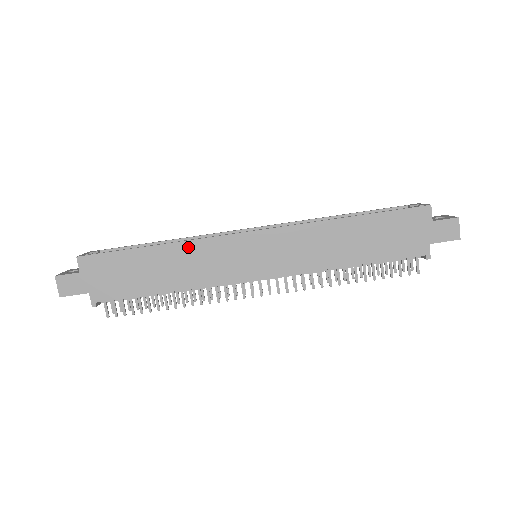
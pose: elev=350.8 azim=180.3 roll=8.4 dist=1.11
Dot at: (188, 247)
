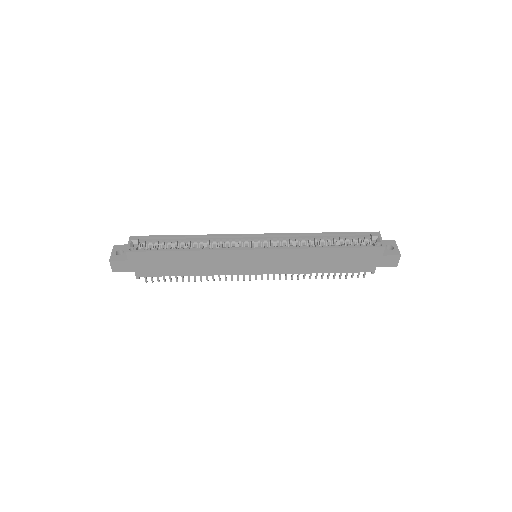
Dot at: (209, 254)
